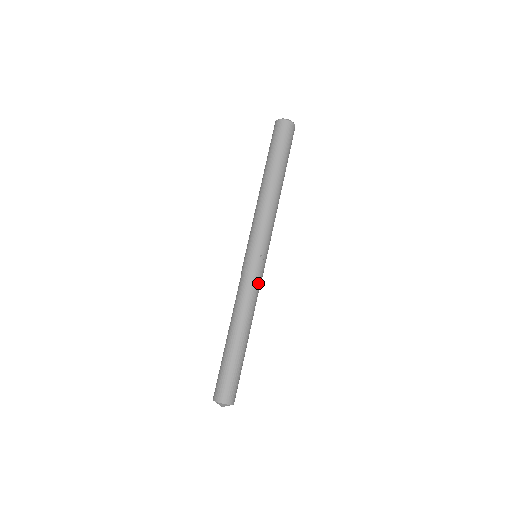
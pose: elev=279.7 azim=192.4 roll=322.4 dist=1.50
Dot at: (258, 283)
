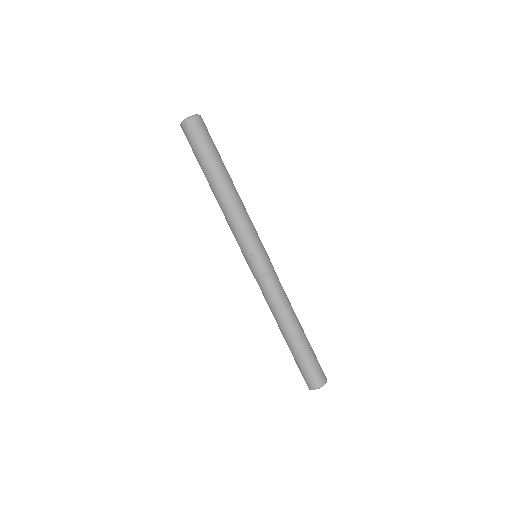
Dot at: (267, 282)
